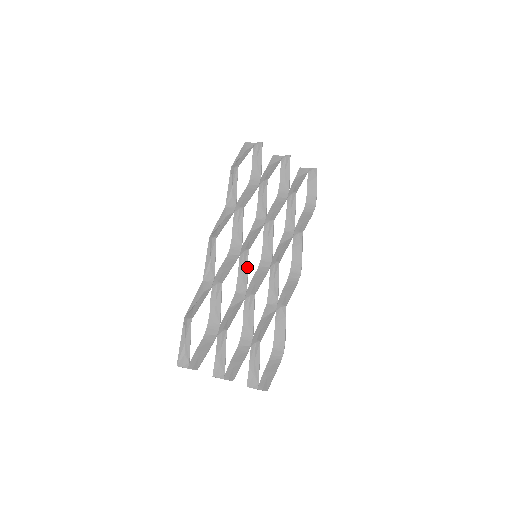
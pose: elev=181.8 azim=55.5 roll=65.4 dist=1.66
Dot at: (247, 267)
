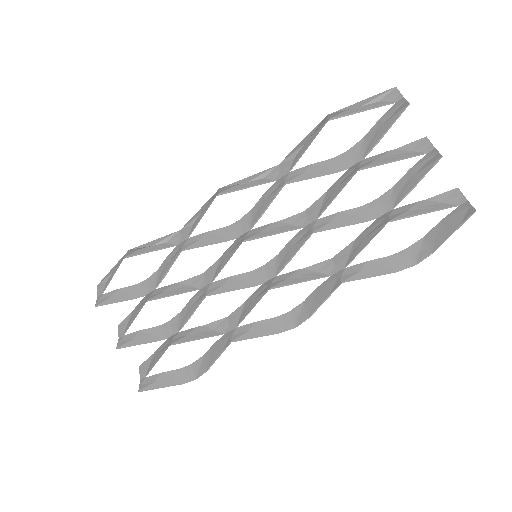
Dot at: (228, 259)
